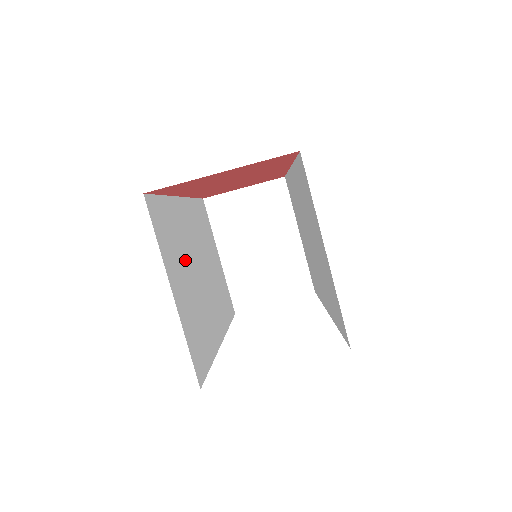
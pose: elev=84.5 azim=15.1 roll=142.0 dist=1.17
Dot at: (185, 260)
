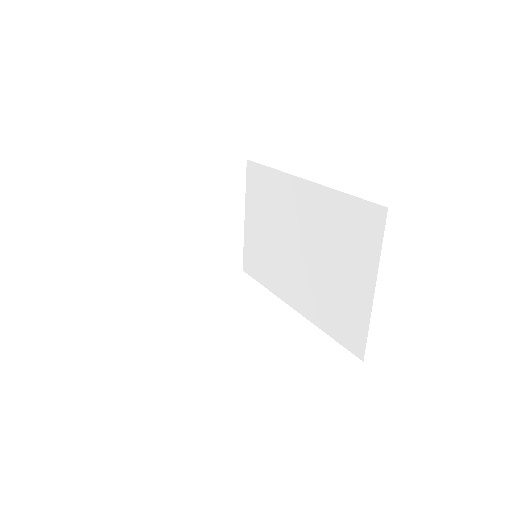
Dot at: occluded
